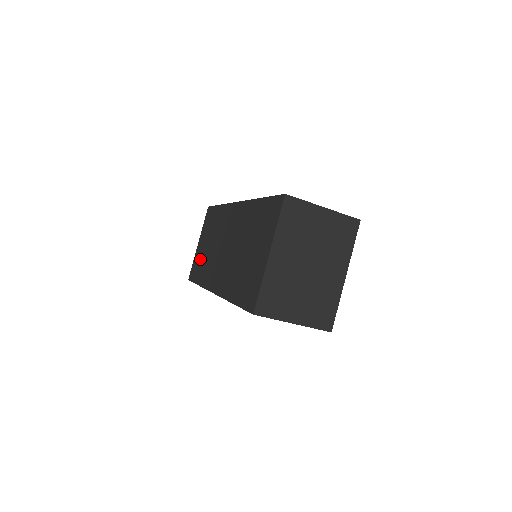
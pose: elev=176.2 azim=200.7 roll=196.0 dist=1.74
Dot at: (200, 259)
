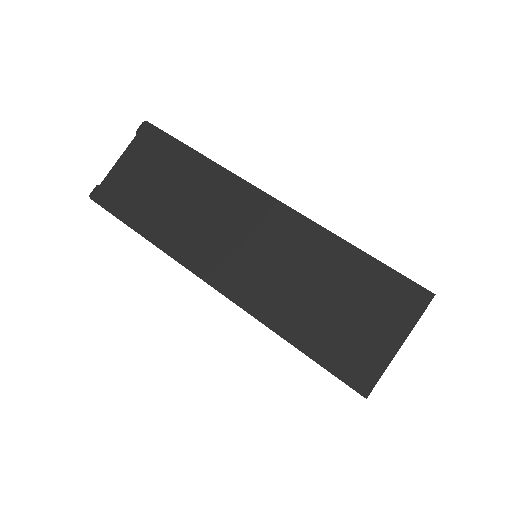
Dot at: occluded
